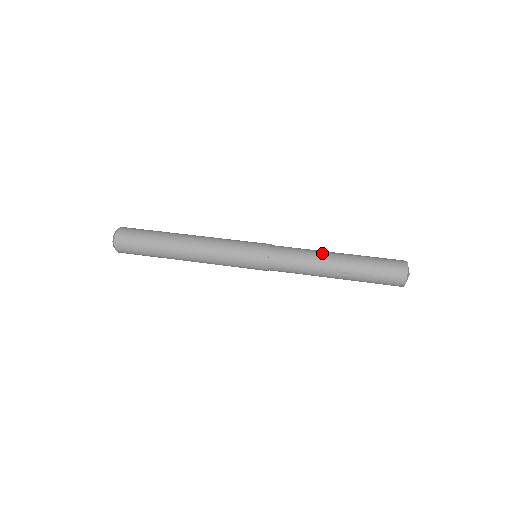
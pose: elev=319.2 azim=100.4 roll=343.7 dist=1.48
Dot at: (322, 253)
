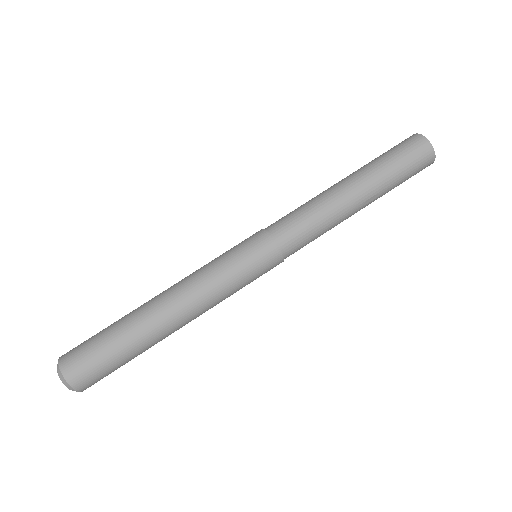
Dot at: (331, 196)
